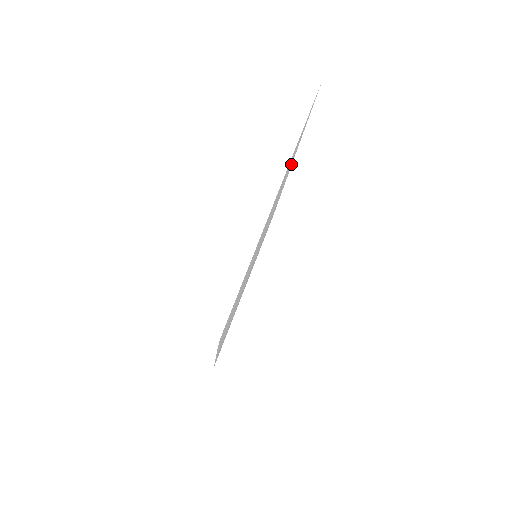
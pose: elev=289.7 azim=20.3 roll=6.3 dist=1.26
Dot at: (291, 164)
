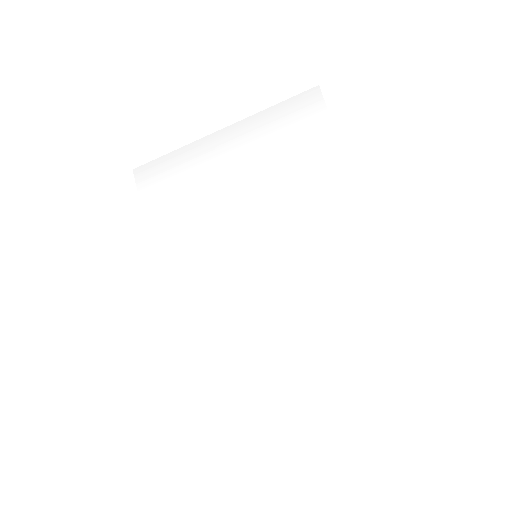
Dot at: (362, 254)
